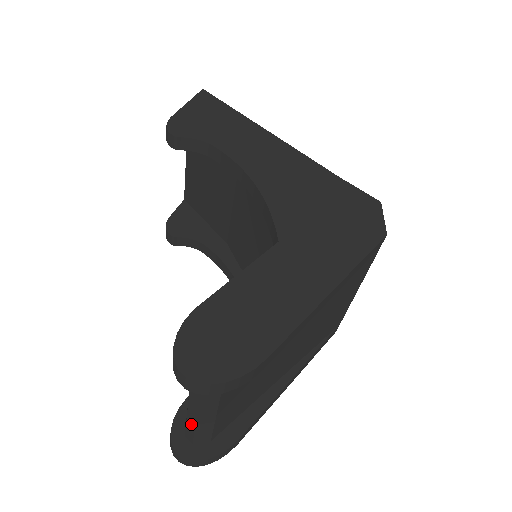
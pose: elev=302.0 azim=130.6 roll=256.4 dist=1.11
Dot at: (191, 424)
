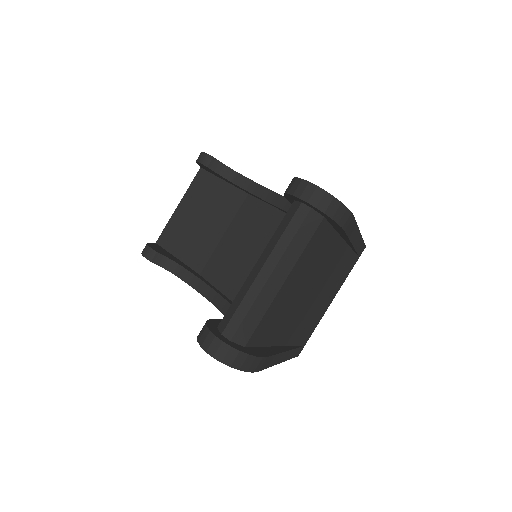
Dot at: (249, 301)
